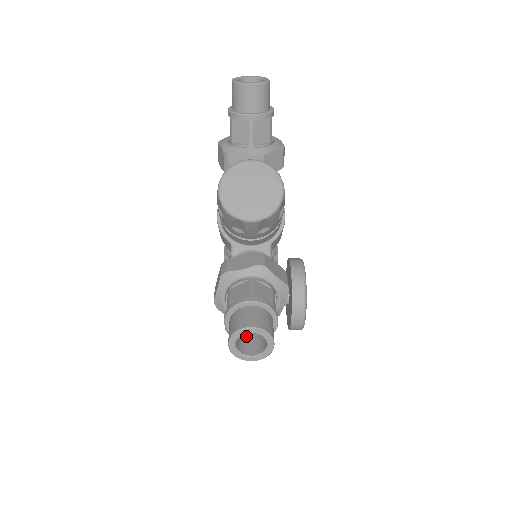
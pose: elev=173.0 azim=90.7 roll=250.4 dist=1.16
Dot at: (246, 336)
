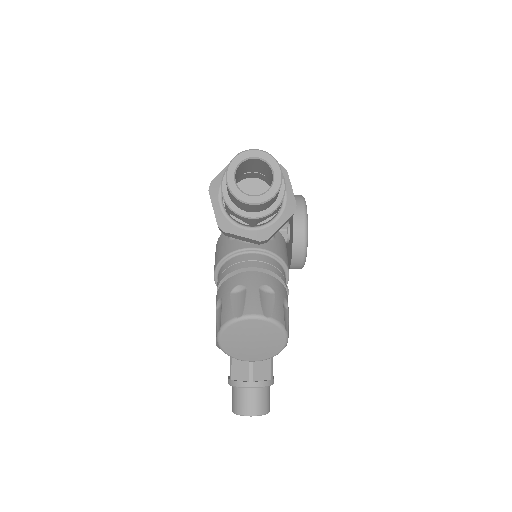
Dot at: occluded
